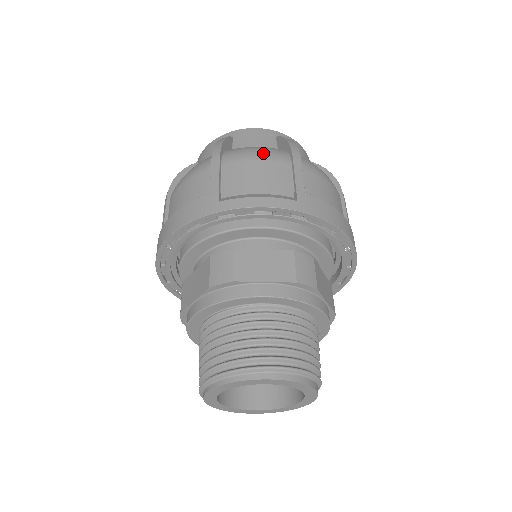
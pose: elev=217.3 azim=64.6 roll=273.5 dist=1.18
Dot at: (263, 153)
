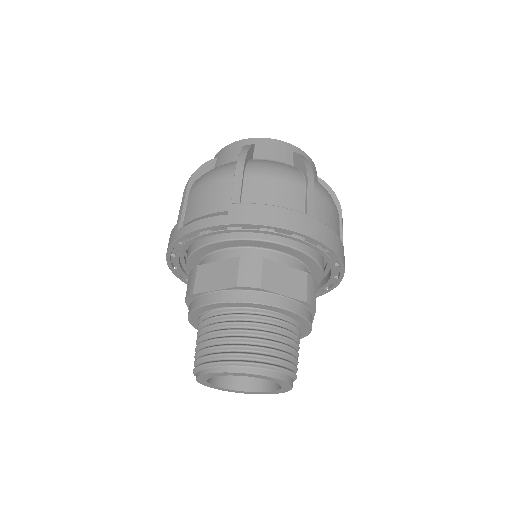
Dot at: (214, 174)
